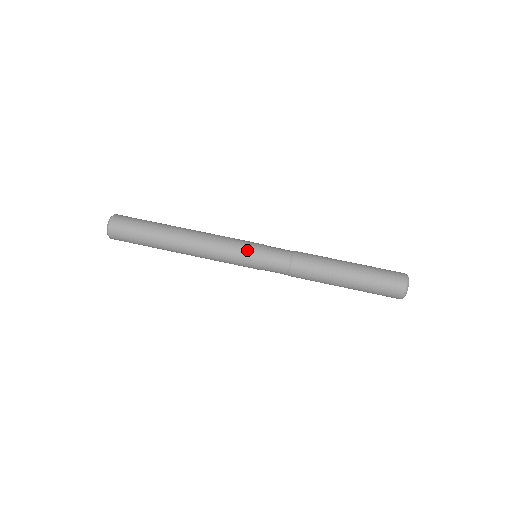
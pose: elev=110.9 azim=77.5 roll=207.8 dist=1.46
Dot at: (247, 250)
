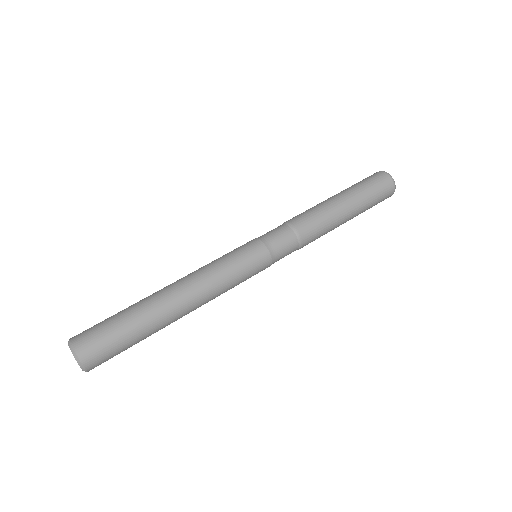
Dot at: (243, 248)
